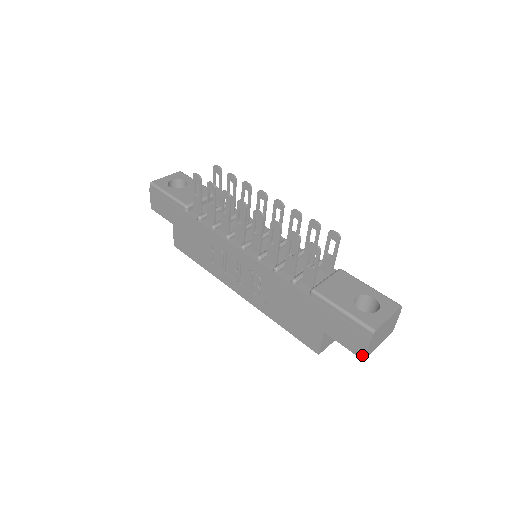
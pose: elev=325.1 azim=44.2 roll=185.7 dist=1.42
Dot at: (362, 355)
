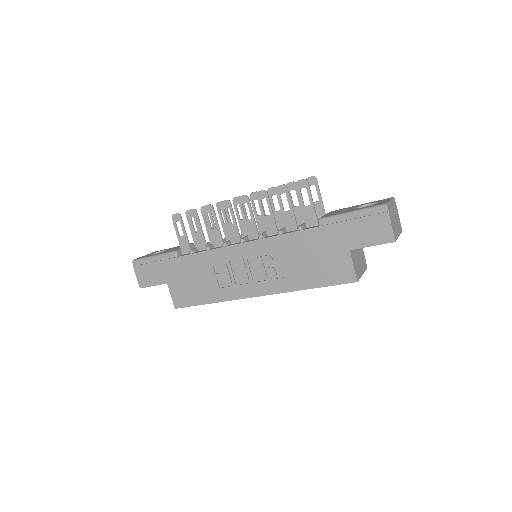
Dot at: (391, 237)
